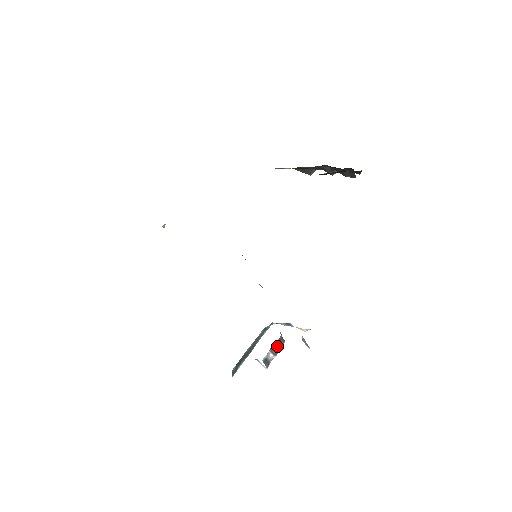
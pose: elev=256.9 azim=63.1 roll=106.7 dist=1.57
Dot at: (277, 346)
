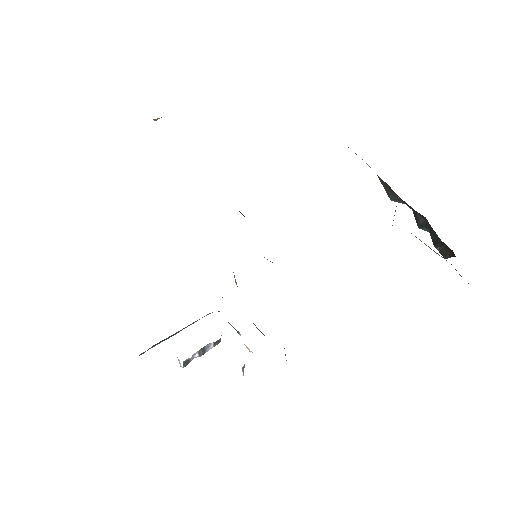
Dot at: (209, 347)
